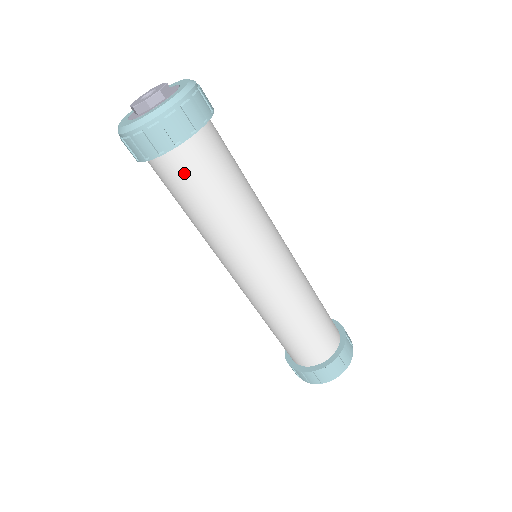
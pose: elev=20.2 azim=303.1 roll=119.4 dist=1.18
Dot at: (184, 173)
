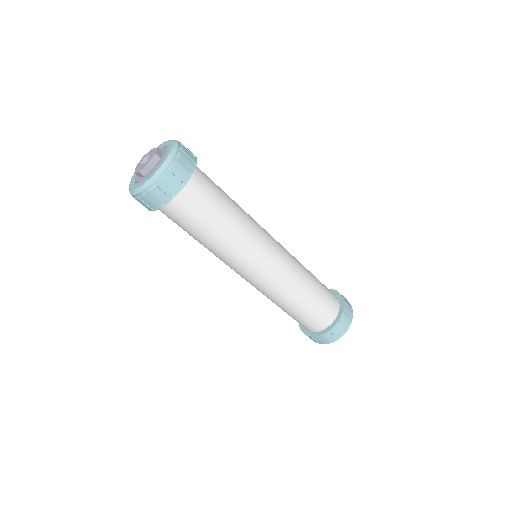
Dot at: (191, 207)
